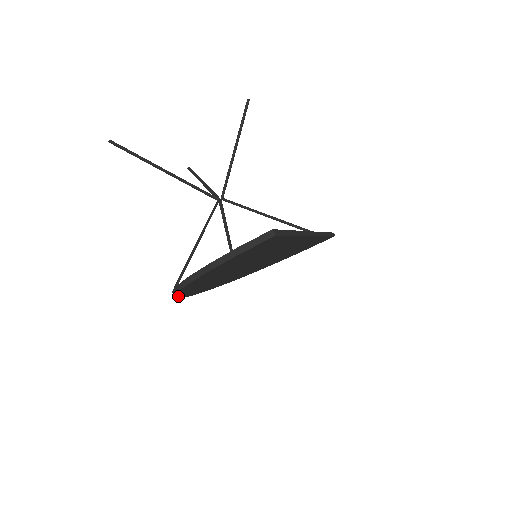
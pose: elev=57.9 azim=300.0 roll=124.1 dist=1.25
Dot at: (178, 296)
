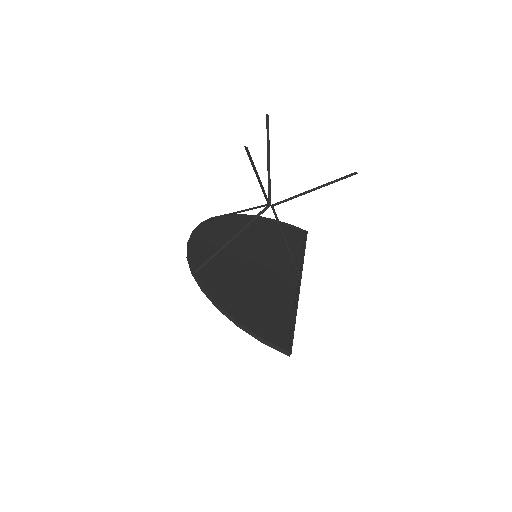
Dot at: (191, 261)
